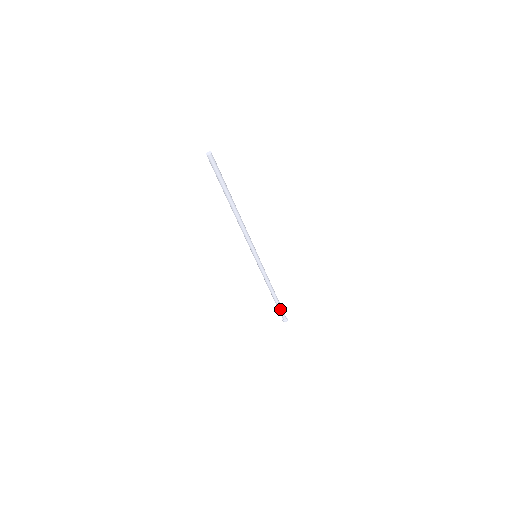
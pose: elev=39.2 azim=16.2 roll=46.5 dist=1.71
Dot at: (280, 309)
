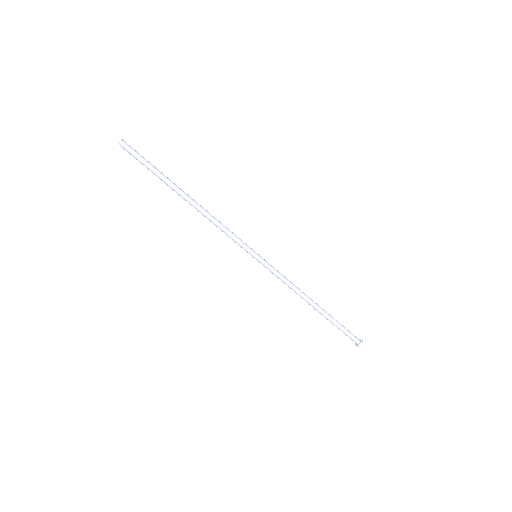
Dot at: (339, 327)
